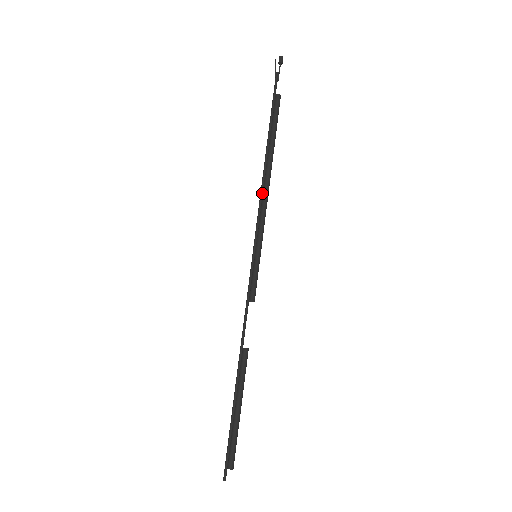
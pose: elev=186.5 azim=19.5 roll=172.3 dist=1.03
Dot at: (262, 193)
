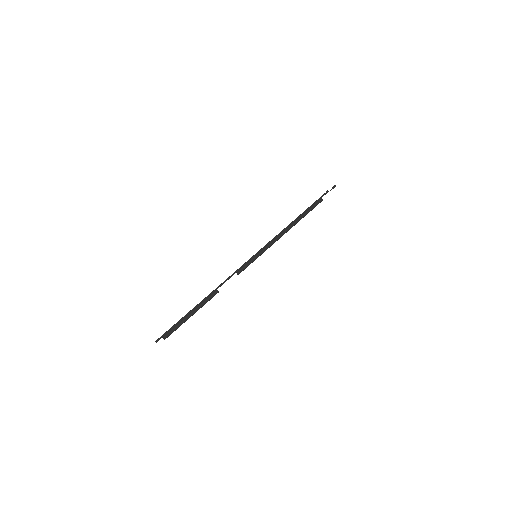
Dot at: (280, 232)
